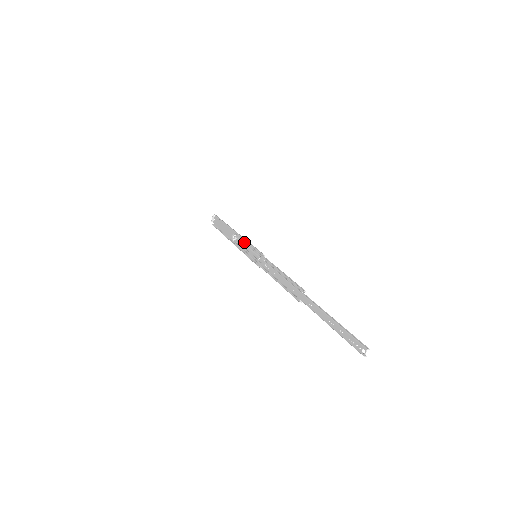
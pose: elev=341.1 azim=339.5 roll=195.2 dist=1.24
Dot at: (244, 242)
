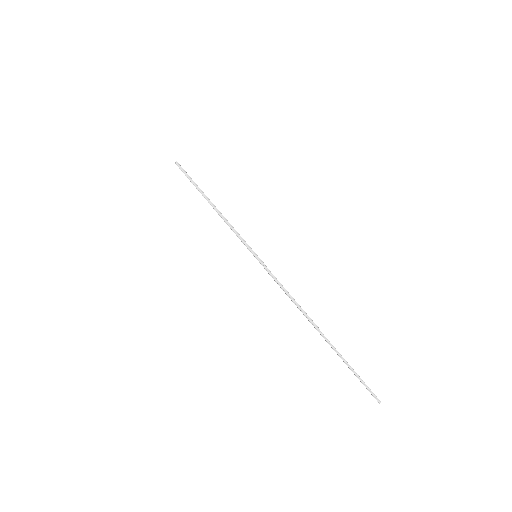
Dot at: occluded
